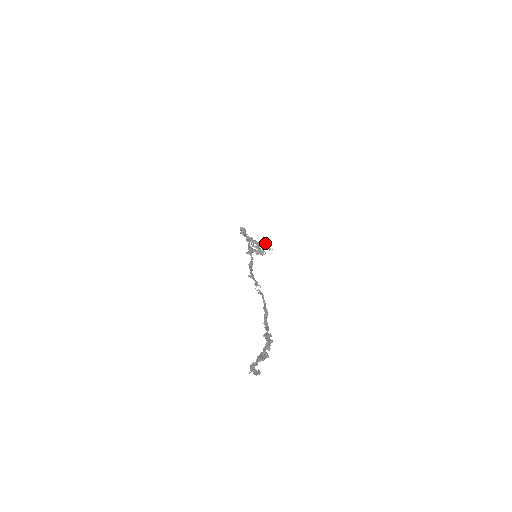
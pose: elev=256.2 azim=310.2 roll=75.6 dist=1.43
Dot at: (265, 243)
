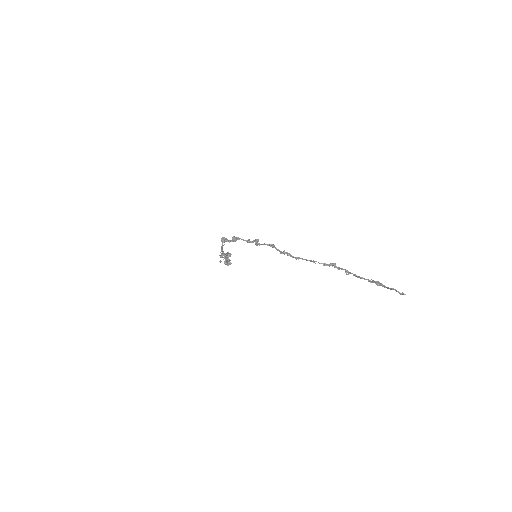
Dot at: occluded
